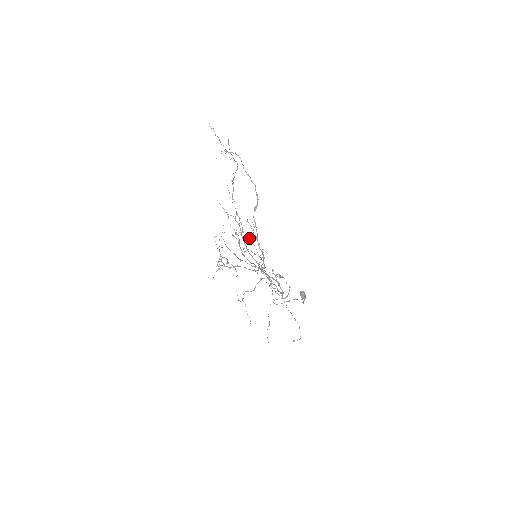
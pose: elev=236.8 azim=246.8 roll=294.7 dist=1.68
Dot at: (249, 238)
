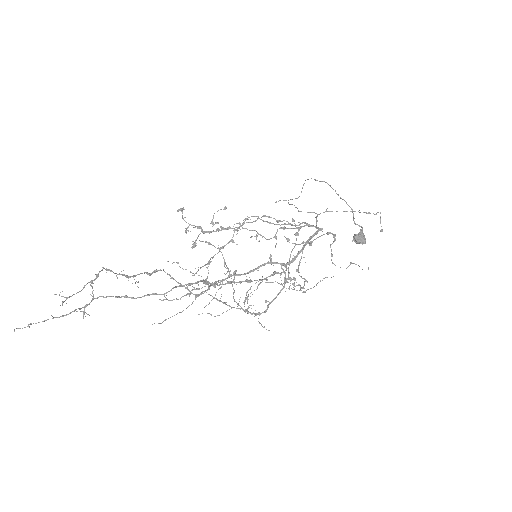
Dot at: occluded
